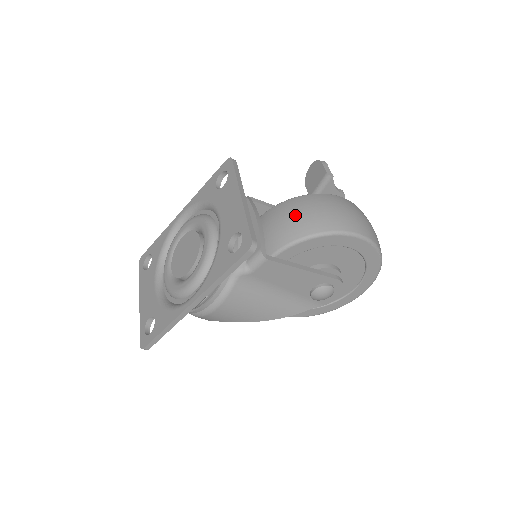
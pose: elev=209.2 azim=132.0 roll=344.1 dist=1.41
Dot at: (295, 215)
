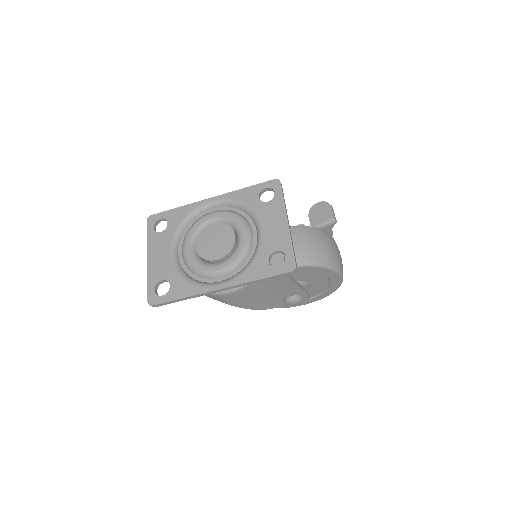
Dot at: (307, 243)
